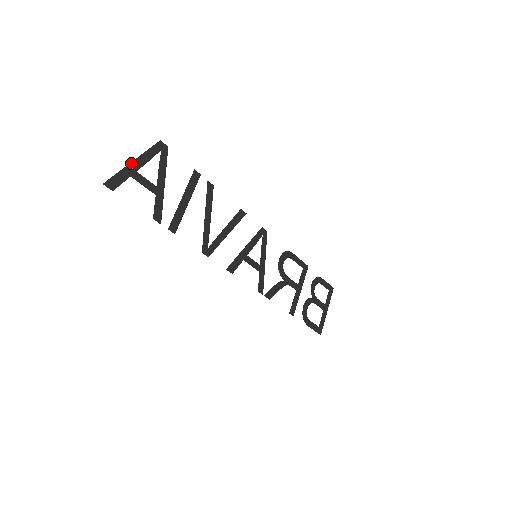
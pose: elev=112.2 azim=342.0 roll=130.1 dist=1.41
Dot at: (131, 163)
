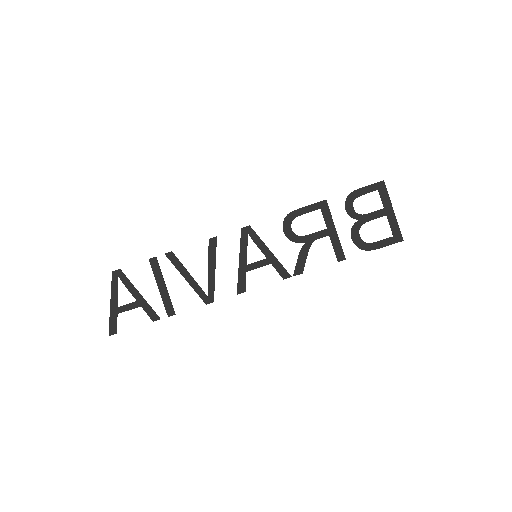
Dot at: (111, 306)
